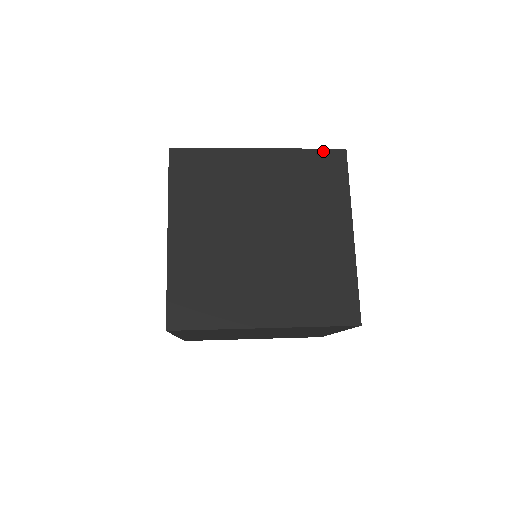
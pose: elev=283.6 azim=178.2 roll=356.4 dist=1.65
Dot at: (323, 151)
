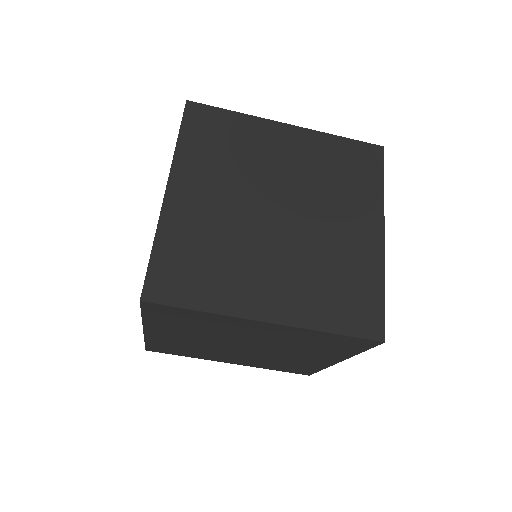
Dot at: (359, 143)
